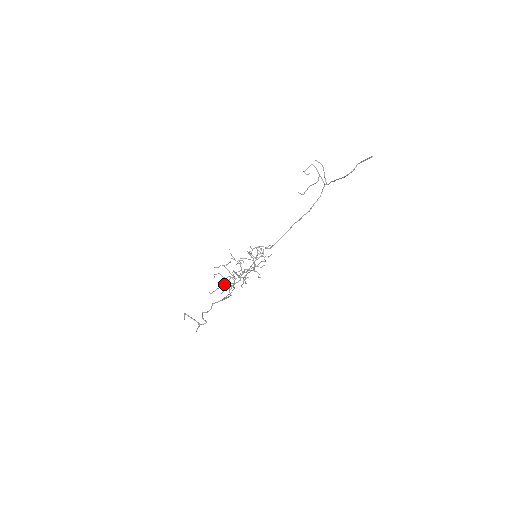
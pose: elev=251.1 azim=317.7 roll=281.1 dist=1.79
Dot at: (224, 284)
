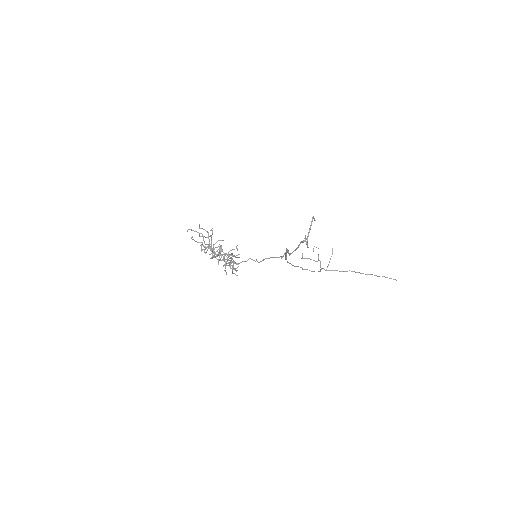
Dot at: (213, 245)
